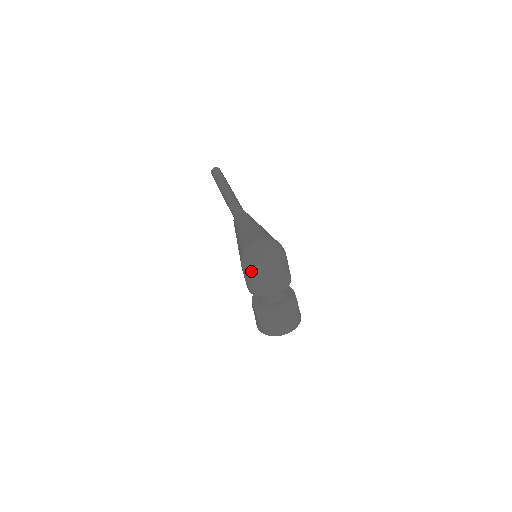
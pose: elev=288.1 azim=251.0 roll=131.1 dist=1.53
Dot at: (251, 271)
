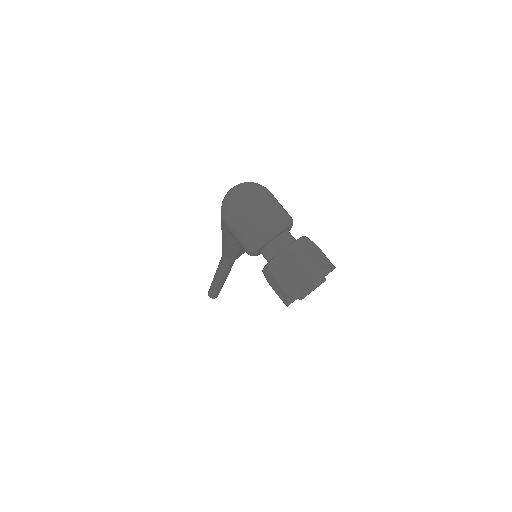
Dot at: (234, 211)
